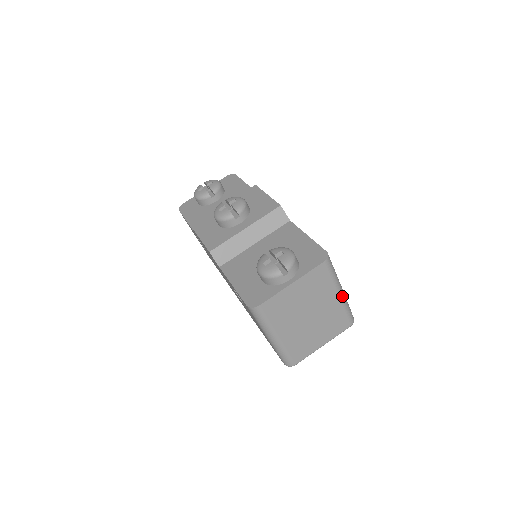
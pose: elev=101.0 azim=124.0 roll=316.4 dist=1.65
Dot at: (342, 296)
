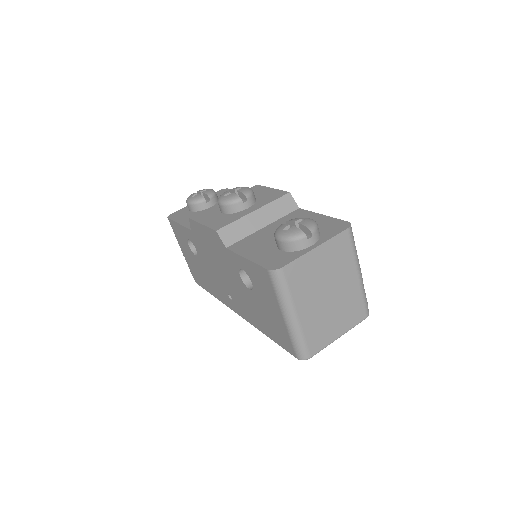
Dot at: (361, 277)
